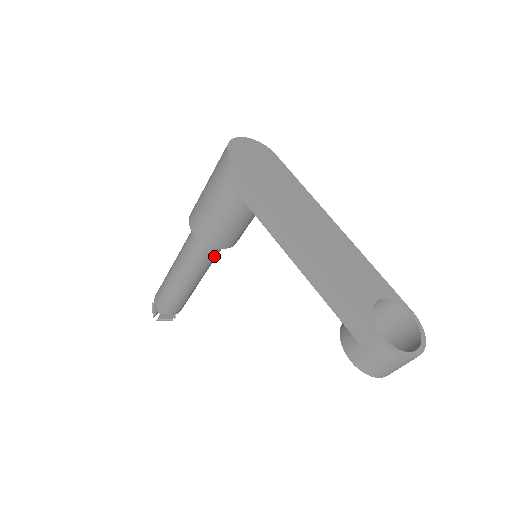
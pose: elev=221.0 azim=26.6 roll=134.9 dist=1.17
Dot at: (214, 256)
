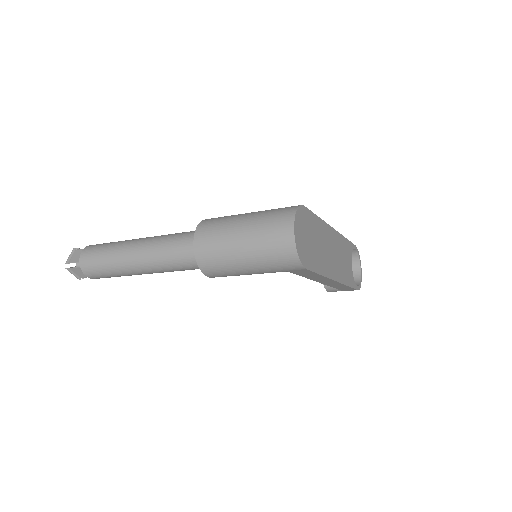
Dot at: occluded
